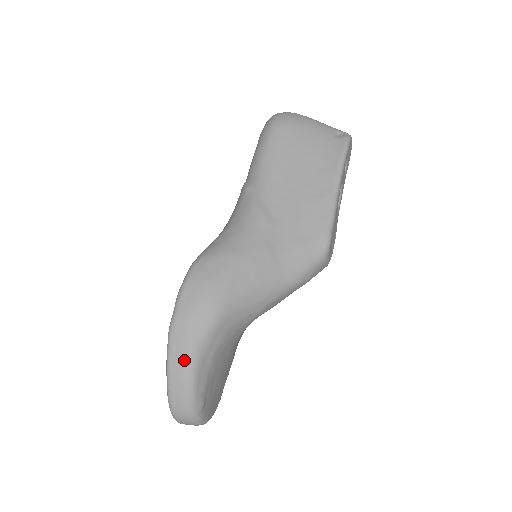
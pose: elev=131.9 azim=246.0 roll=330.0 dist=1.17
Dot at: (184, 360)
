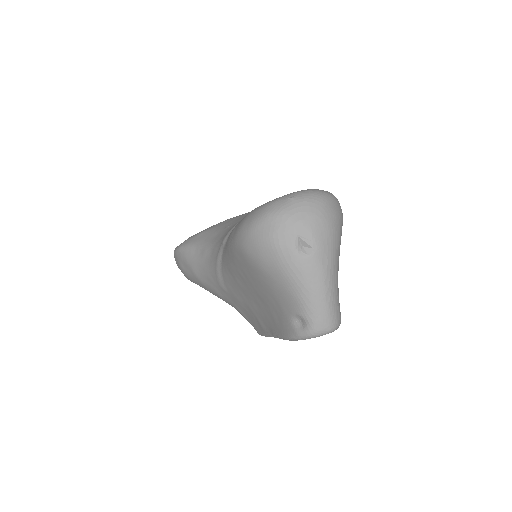
Dot at: occluded
